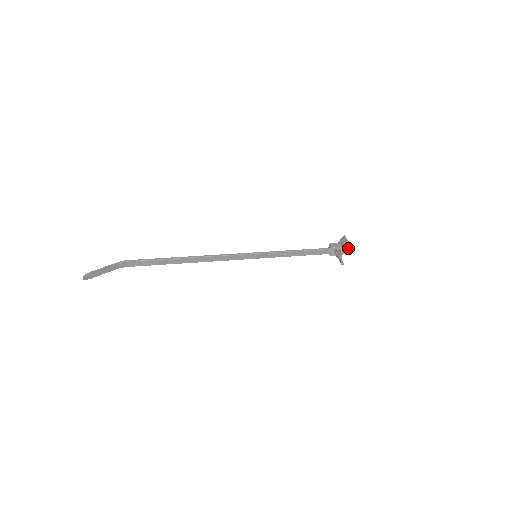
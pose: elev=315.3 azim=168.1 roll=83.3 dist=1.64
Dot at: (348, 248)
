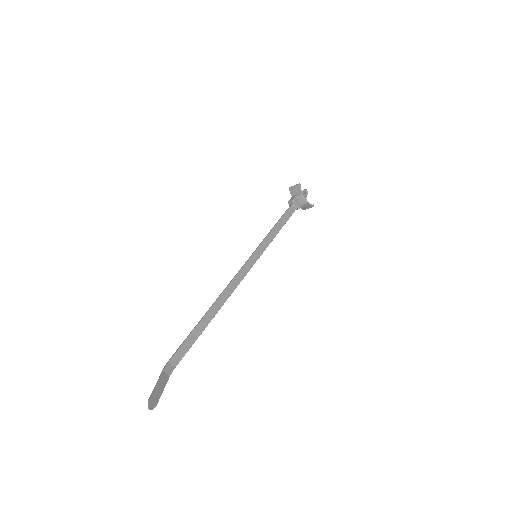
Dot at: (302, 191)
